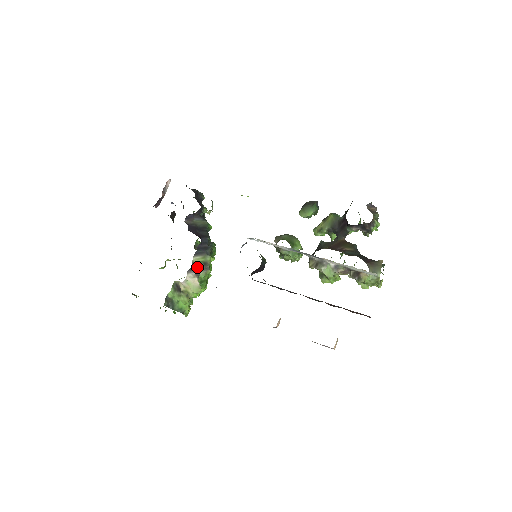
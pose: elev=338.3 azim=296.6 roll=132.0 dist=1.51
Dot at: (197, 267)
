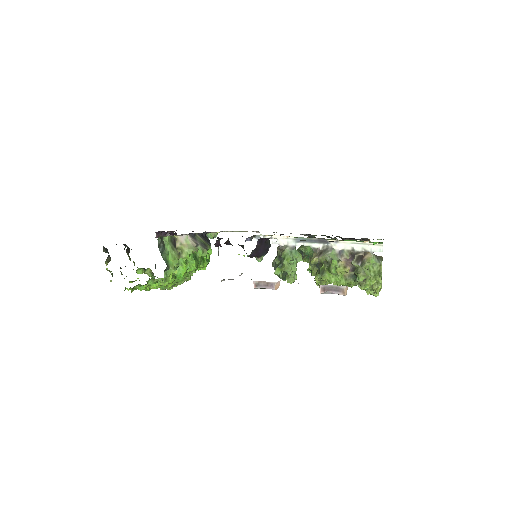
Dot at: (198, 240)
